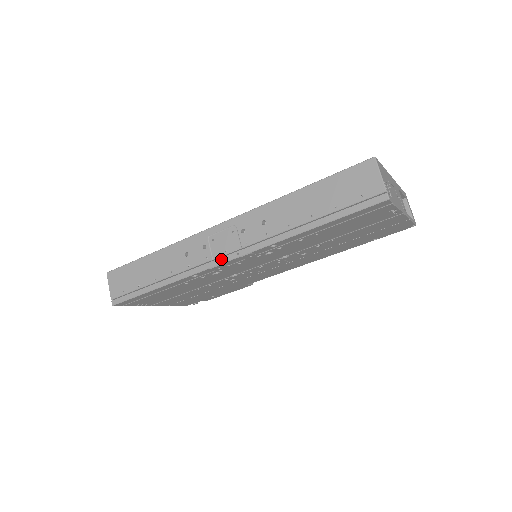
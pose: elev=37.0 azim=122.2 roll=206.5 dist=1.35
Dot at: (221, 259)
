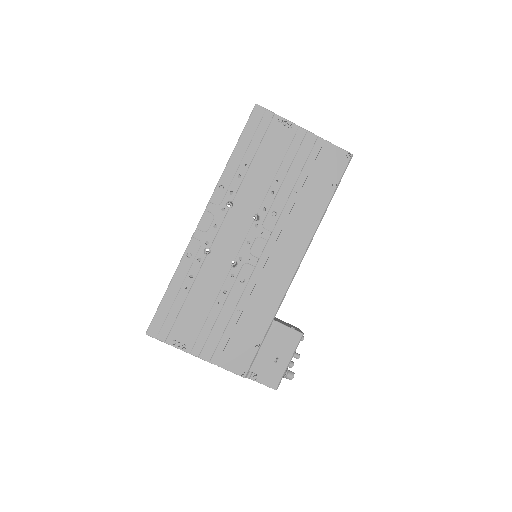
Dot at: (198, 225)
